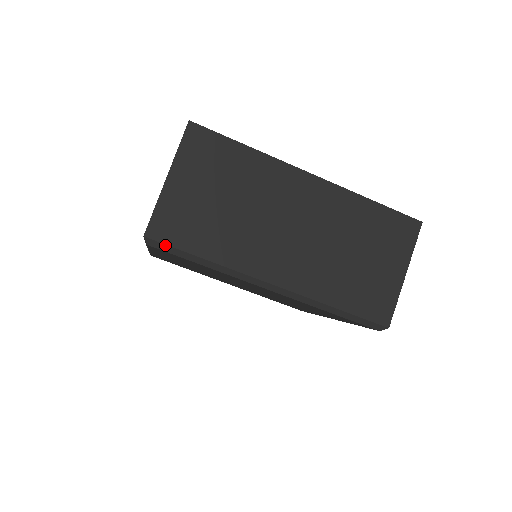
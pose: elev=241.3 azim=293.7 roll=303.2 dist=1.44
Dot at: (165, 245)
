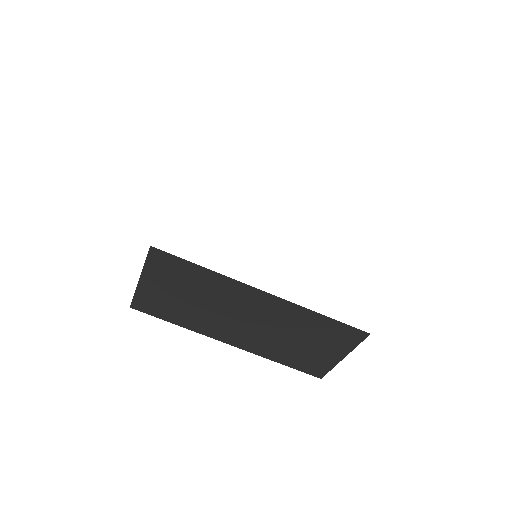
Dot at: (146, 313)
